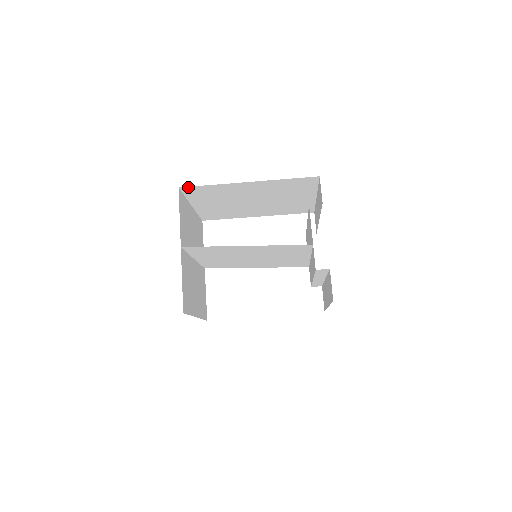
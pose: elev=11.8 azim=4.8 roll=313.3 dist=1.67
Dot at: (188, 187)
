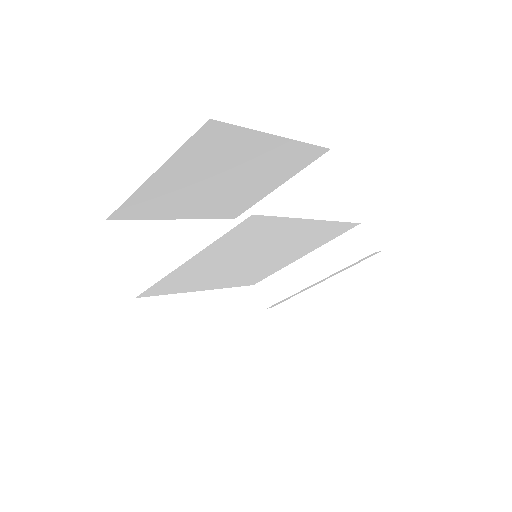
Dot at: (219, 123)
